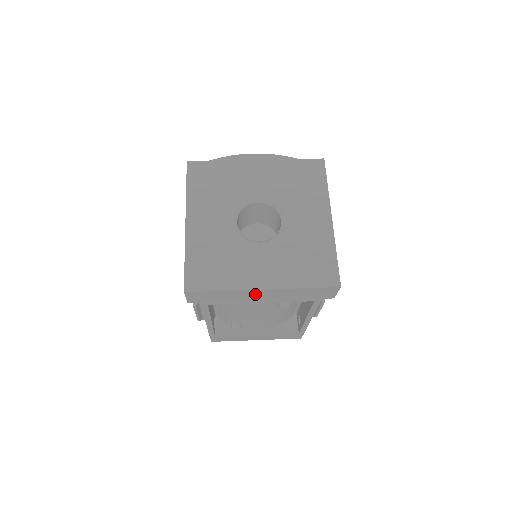
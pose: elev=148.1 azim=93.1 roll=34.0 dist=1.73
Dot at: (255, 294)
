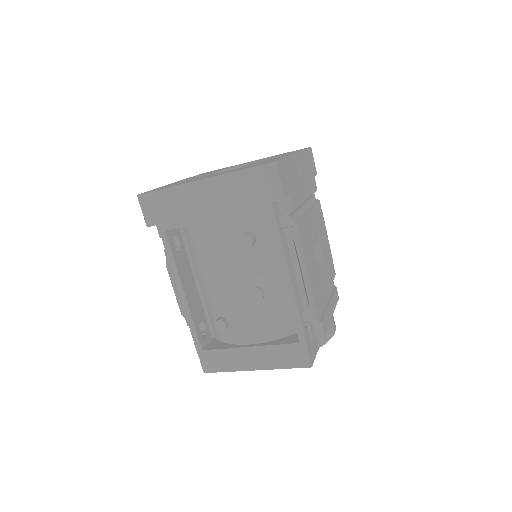
Dot at: (199, 195)
